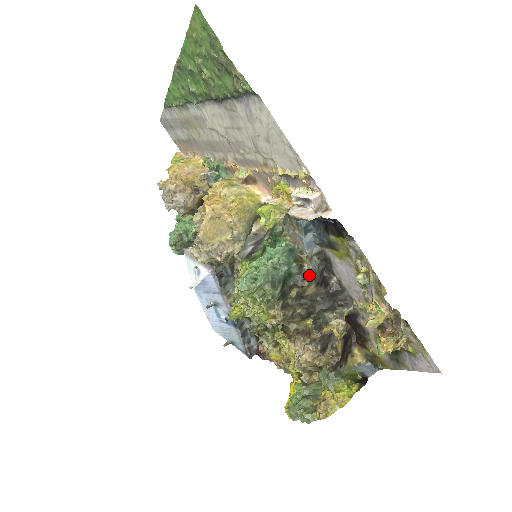
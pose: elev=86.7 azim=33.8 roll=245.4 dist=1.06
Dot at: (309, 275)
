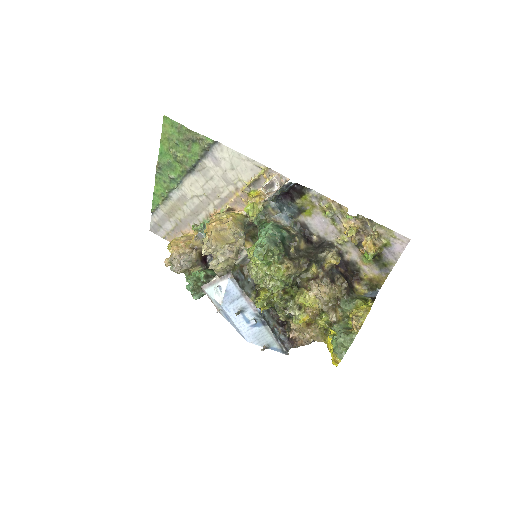
Dot at: (296, 235)
